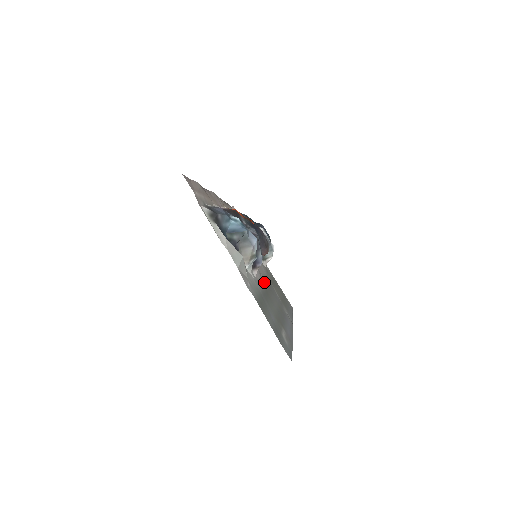
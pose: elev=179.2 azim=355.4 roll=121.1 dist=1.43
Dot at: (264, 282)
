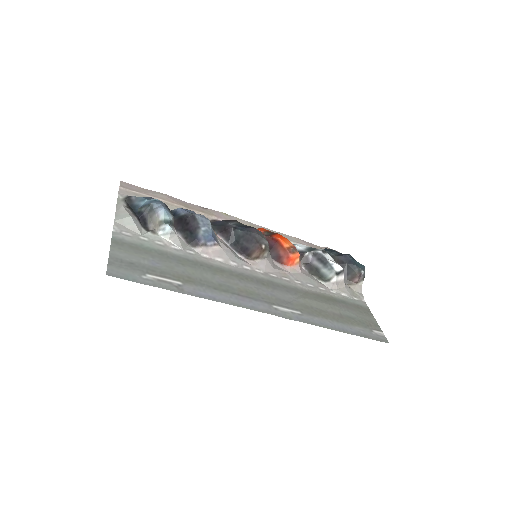
Dot at: (246, 273)
